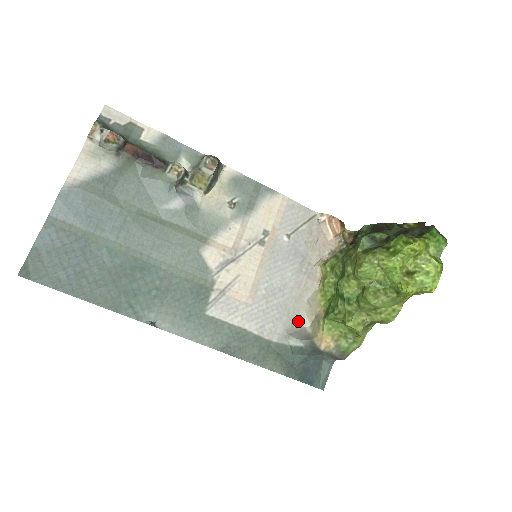
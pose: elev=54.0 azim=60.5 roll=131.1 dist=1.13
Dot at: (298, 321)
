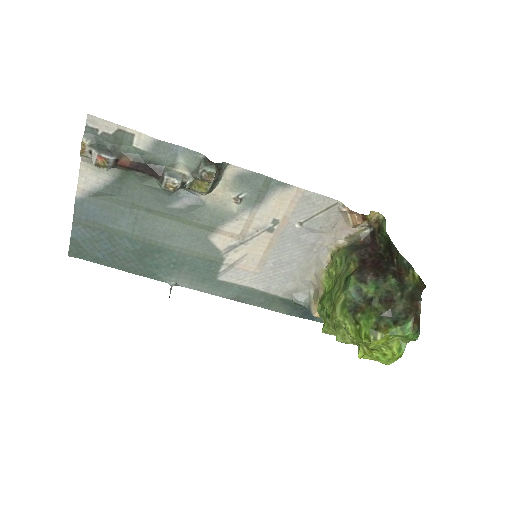
Dot at: (303, 284)
